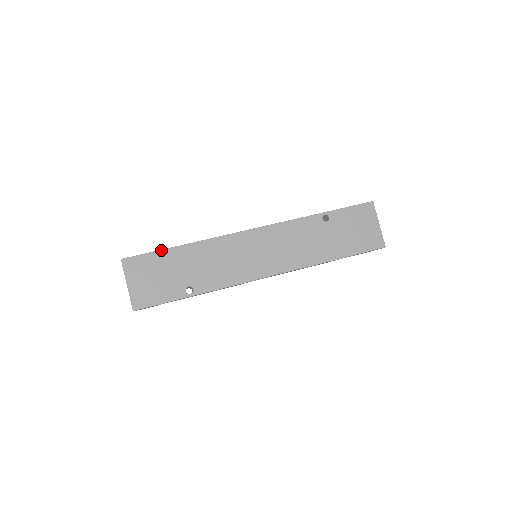
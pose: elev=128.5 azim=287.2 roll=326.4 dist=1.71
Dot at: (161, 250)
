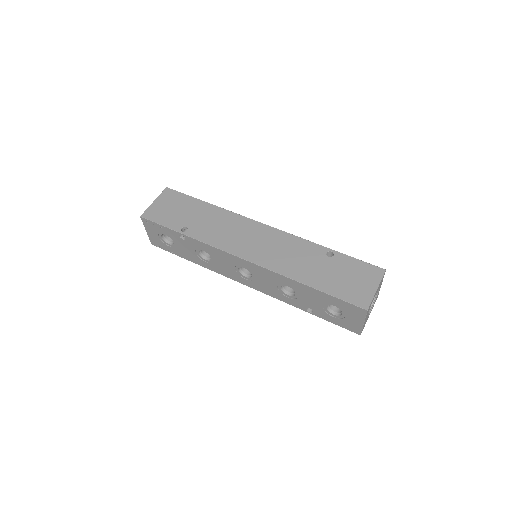
Dot at: occluded
